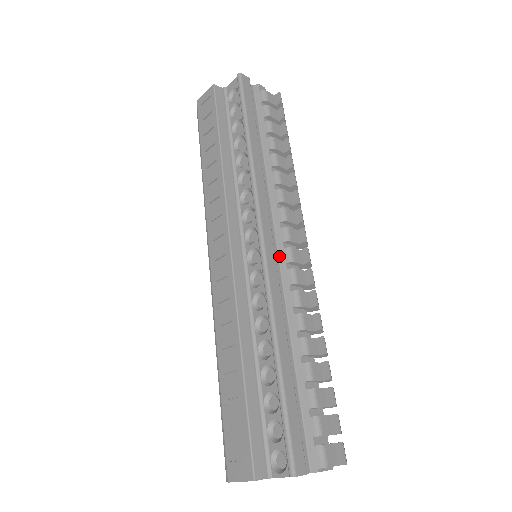
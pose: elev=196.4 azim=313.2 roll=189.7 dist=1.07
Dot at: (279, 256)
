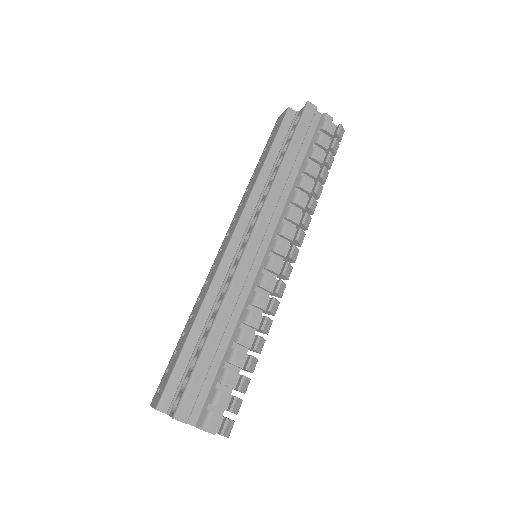
Dot at: (262, 261)
